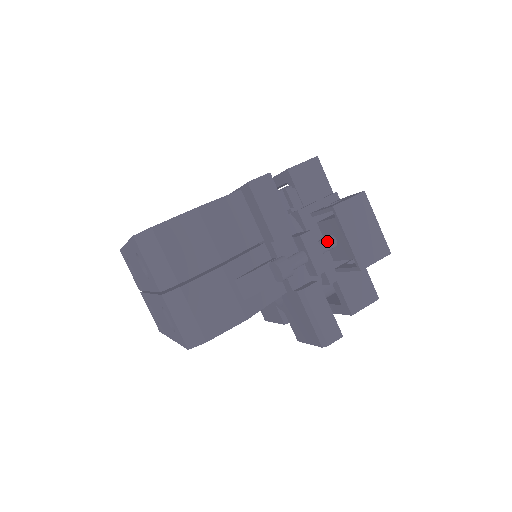
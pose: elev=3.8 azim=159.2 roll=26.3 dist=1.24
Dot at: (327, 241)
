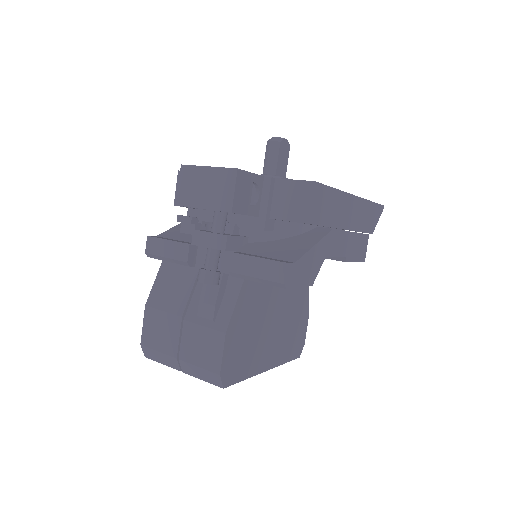
Dot at: (213, 219)
